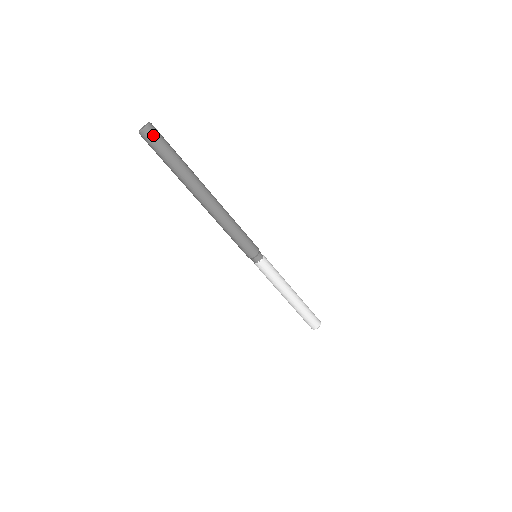
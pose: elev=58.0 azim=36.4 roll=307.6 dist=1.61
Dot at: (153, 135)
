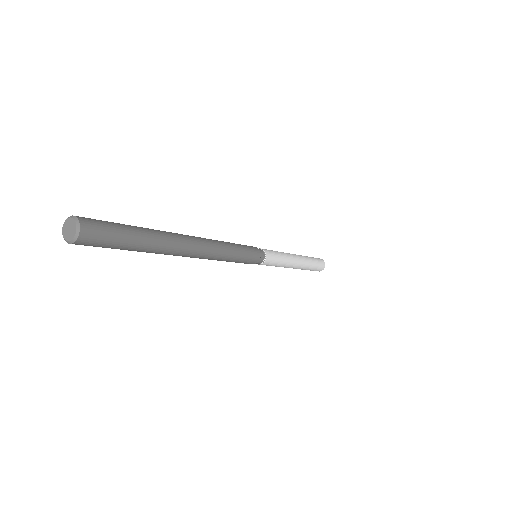
Dot at: occluded
